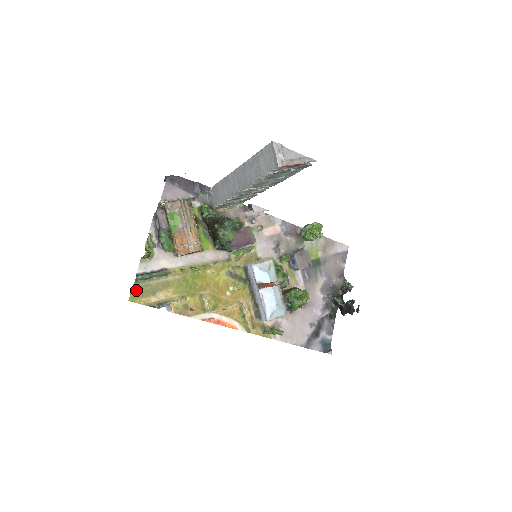
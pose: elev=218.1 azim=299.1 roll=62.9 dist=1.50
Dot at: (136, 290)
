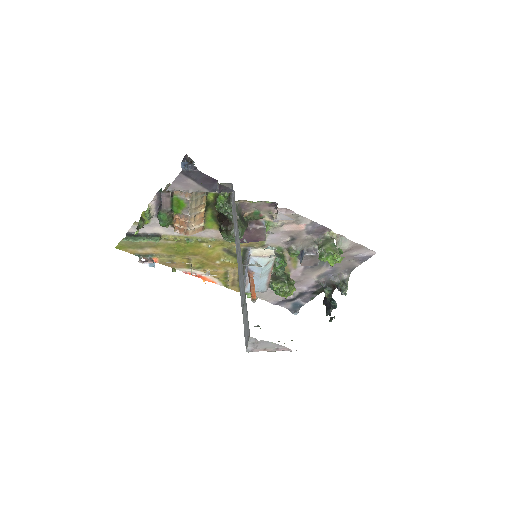
Dot at: (124, 243)
